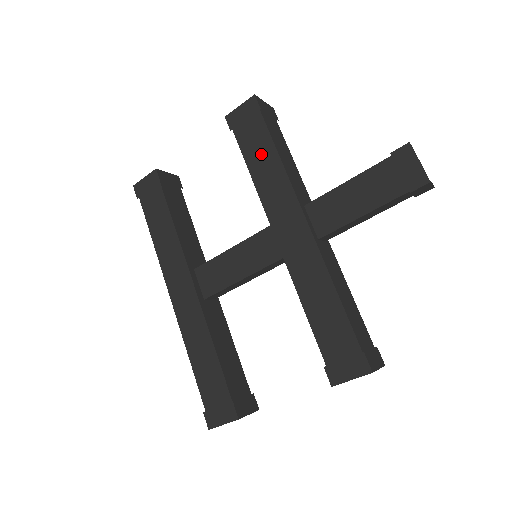
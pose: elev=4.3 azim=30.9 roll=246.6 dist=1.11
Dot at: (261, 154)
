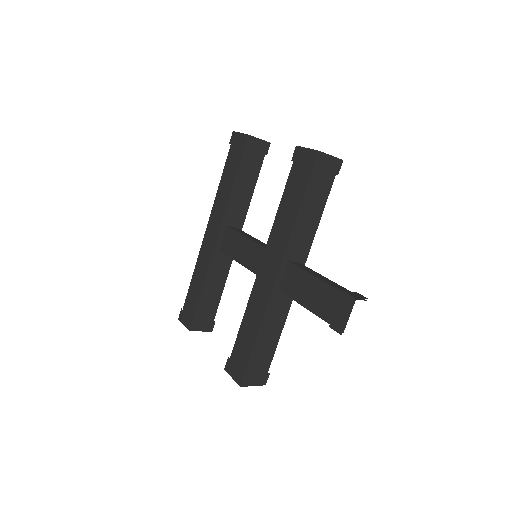
Dot at: (292, 200)
